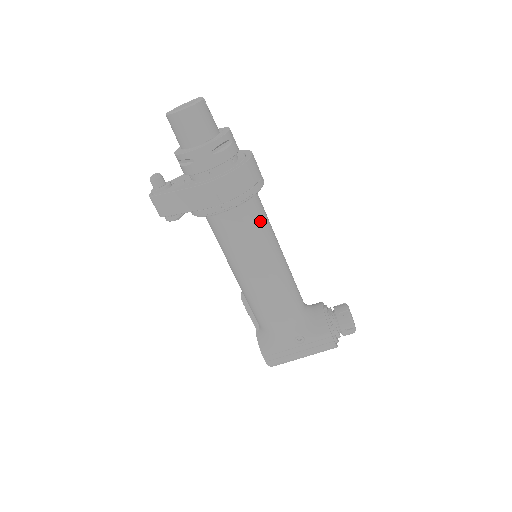
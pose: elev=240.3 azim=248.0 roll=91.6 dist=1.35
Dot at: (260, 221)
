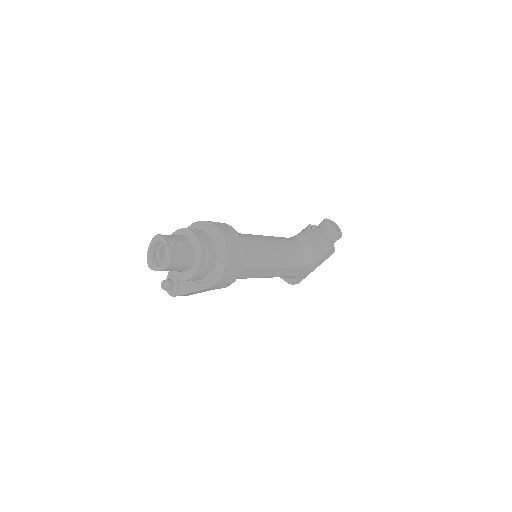
Dot at: (253, 255)
